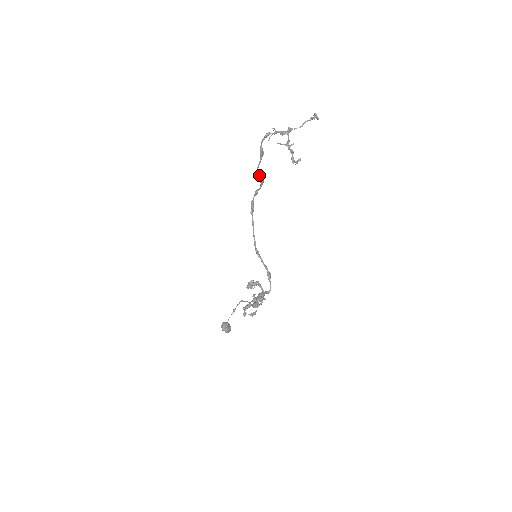
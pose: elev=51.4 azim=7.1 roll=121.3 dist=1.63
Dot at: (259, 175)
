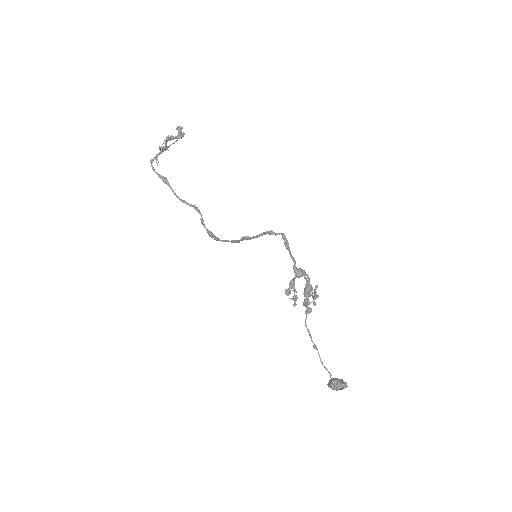
Dot at: (185, 202)
